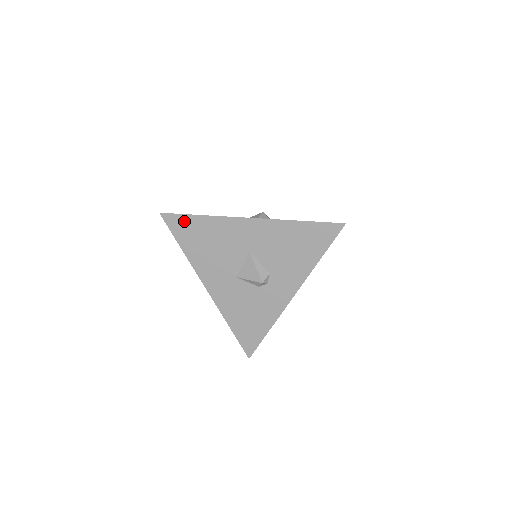
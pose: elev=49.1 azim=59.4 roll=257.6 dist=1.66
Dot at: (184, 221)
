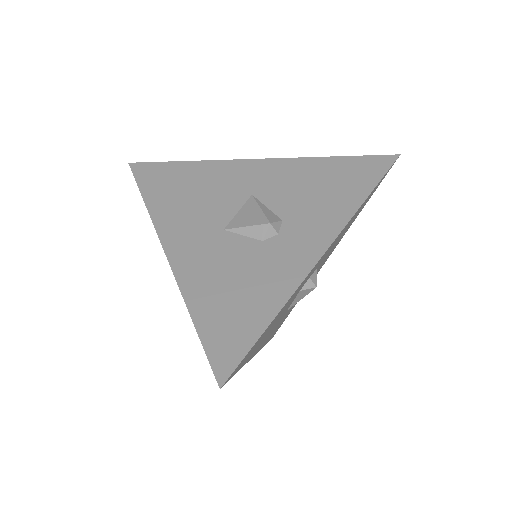
Dot at: (161, 169)
